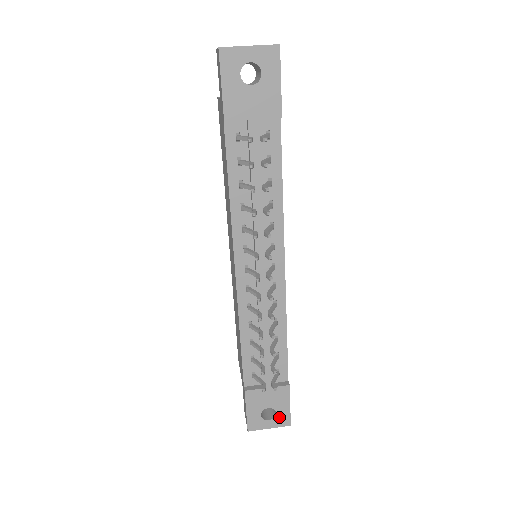
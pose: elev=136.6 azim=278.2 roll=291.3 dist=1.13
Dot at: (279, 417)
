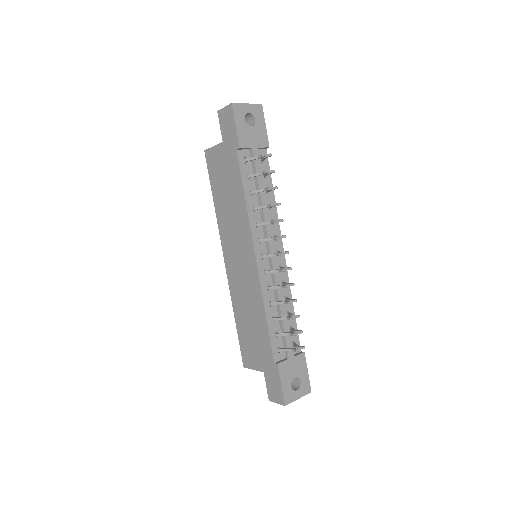
Dot at: (303, 385)
